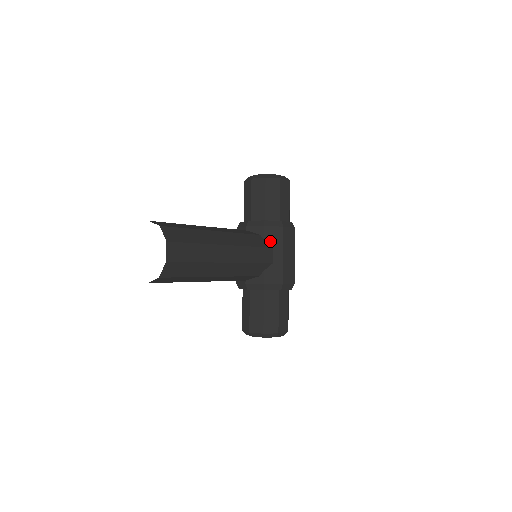
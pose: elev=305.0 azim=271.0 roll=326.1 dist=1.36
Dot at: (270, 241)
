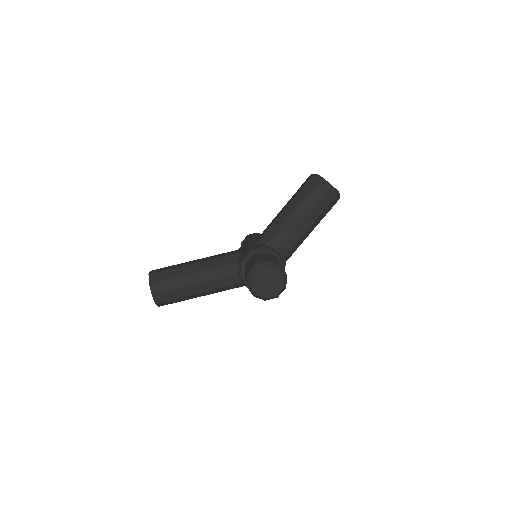
Dot at: occluded
